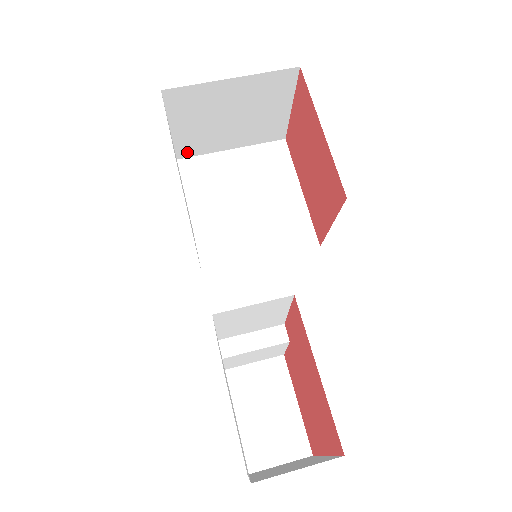
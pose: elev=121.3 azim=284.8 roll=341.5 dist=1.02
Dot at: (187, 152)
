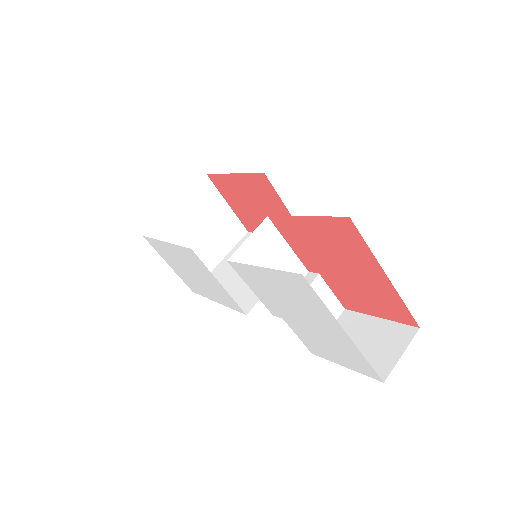
Dot at: occluded
